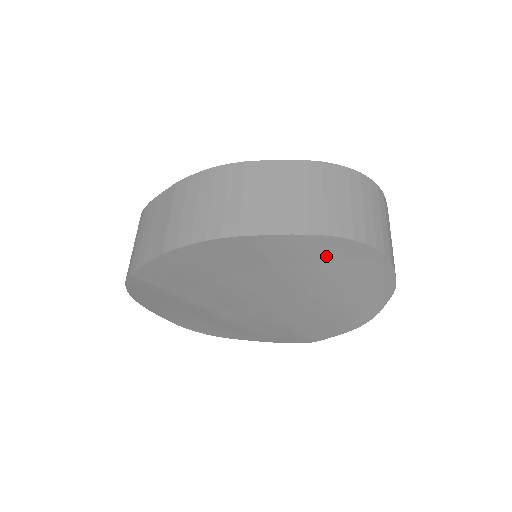
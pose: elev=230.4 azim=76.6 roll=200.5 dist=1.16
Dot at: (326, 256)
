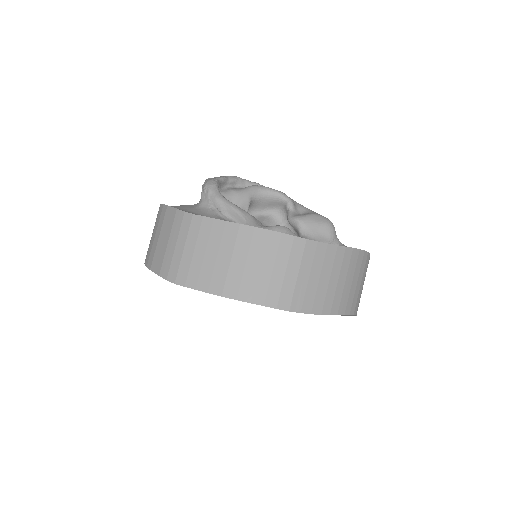
Dot at: occluded
